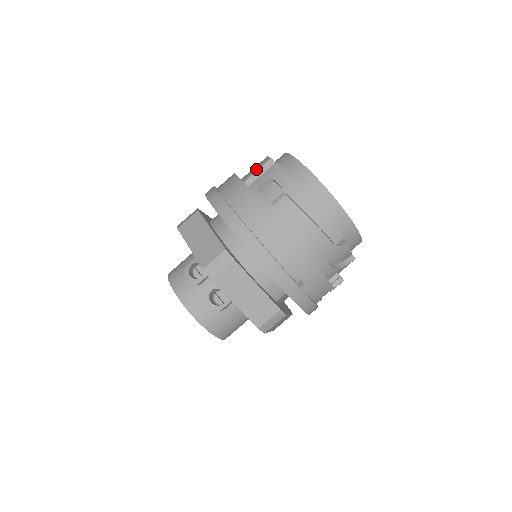
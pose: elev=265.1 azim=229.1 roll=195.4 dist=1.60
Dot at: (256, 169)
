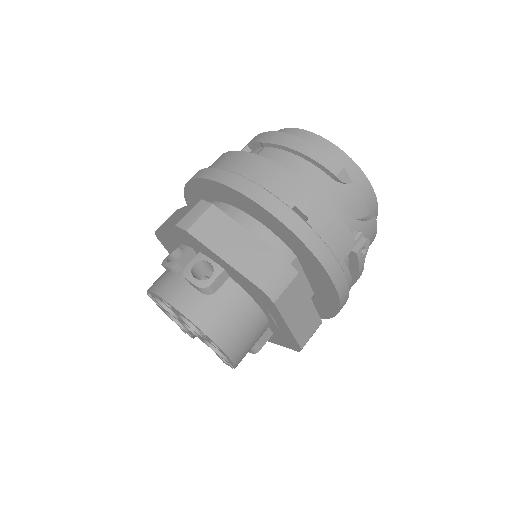
Dot at: occluded
